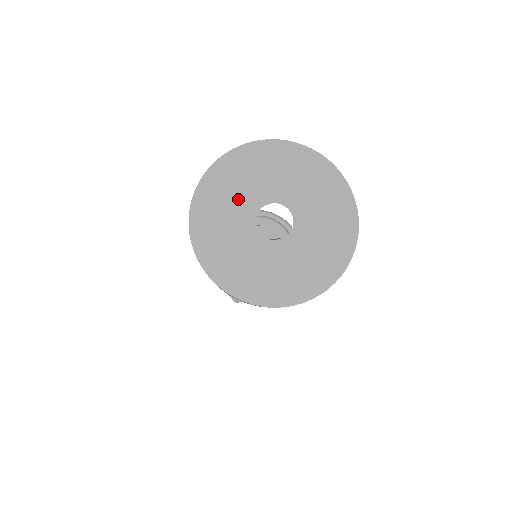
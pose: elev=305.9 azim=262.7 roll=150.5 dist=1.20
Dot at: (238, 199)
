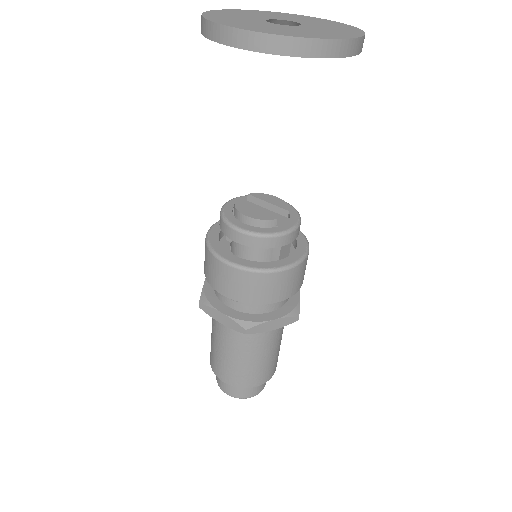
Dot at: (271, 16)
